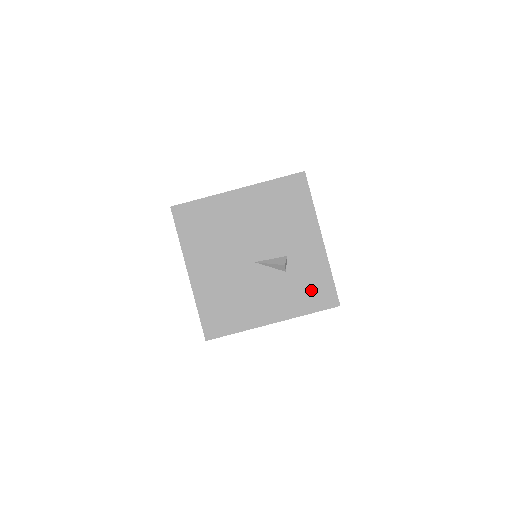
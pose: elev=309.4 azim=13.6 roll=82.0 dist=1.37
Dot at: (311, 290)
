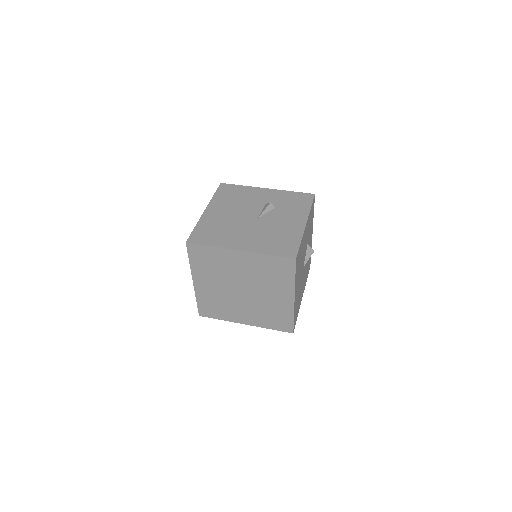
Dot at: (296, 202)
